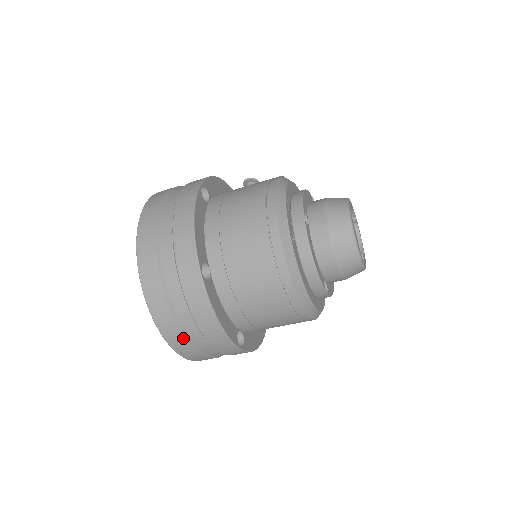
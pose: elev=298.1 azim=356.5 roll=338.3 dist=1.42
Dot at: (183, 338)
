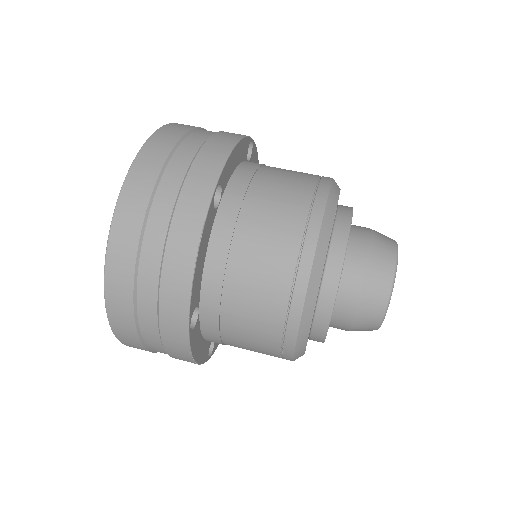
Dot at: (132, 262)
